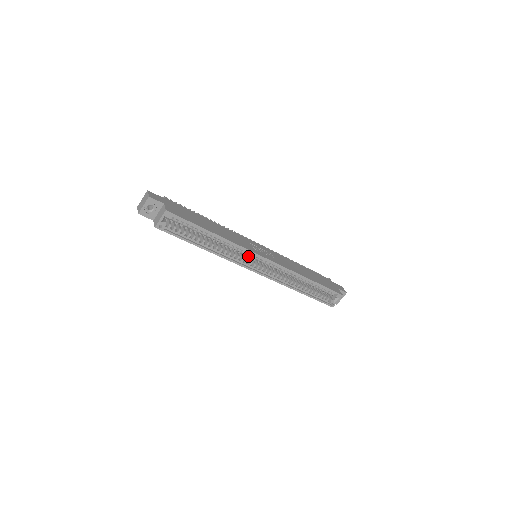
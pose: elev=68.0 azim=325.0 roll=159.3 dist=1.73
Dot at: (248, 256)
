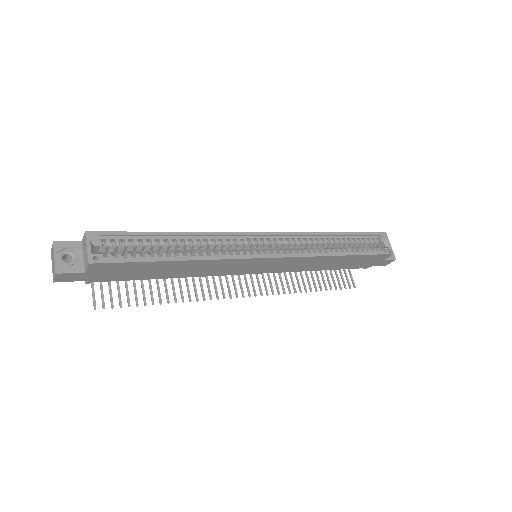
Dot at: occluded
